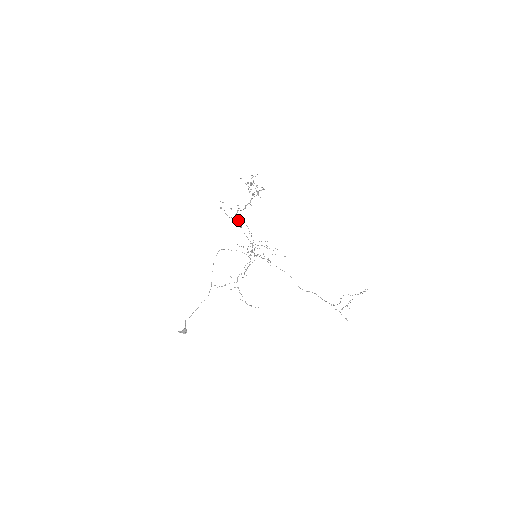
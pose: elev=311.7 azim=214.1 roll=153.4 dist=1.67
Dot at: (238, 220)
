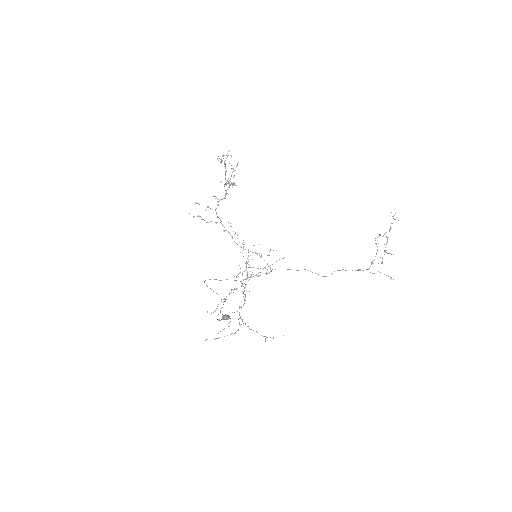
Dot at: (220, 219)
